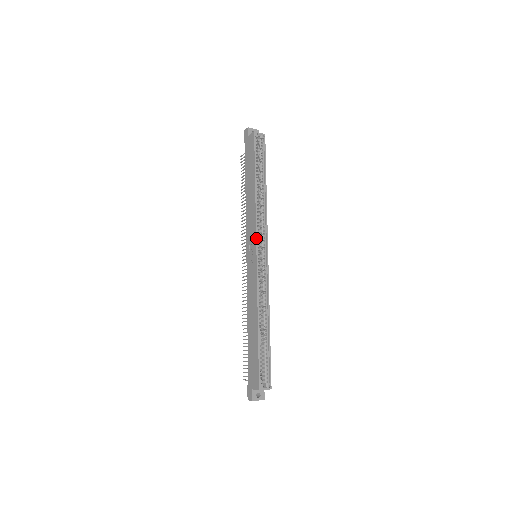
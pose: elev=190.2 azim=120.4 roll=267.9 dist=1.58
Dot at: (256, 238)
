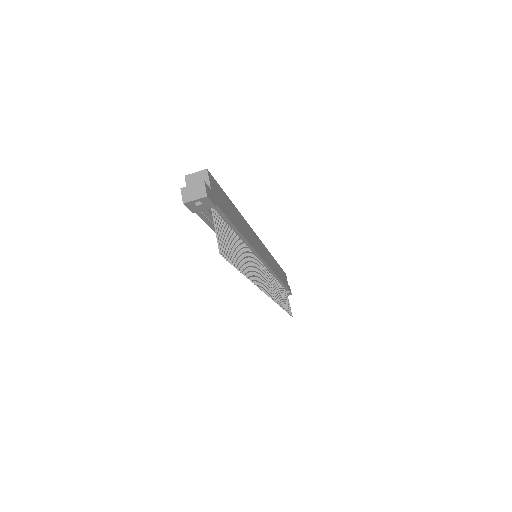
Dot at: occluded
